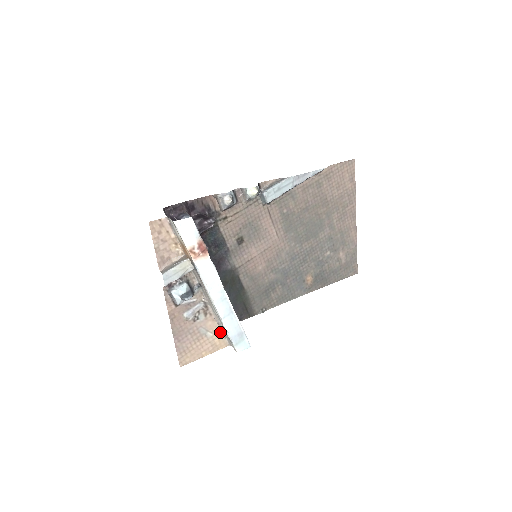
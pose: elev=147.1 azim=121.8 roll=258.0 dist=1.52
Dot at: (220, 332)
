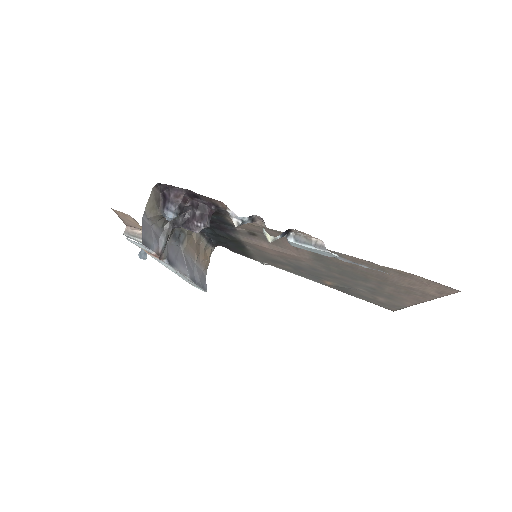
Dot at: occluded
